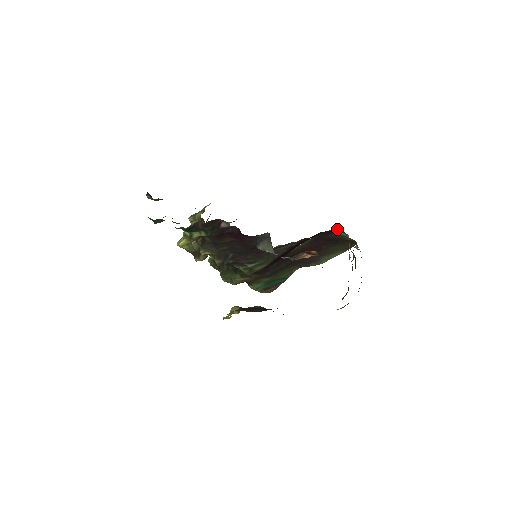
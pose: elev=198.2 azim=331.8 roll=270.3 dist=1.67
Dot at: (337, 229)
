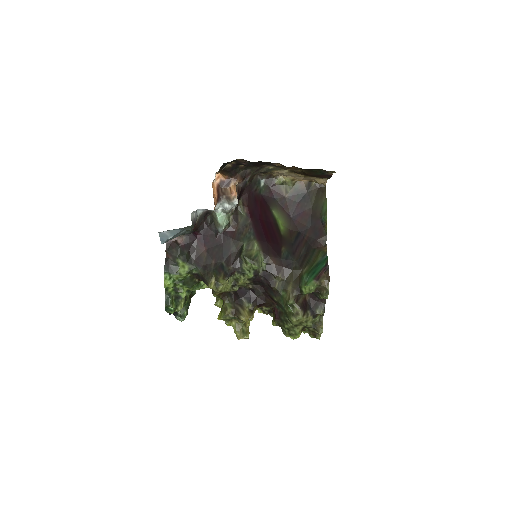
Dot at: (261, 179)
